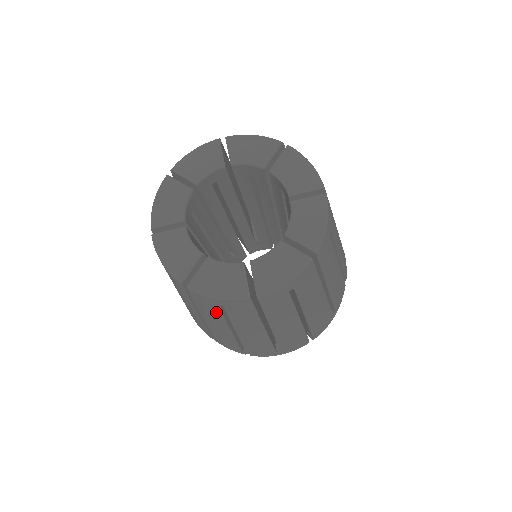
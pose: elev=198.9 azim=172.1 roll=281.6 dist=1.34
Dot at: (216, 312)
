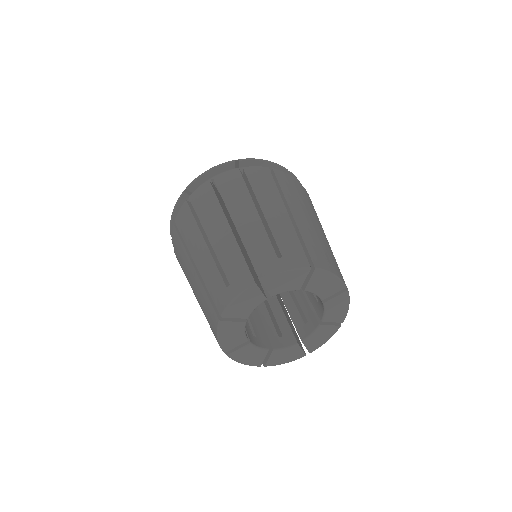
Dot at: occluded
